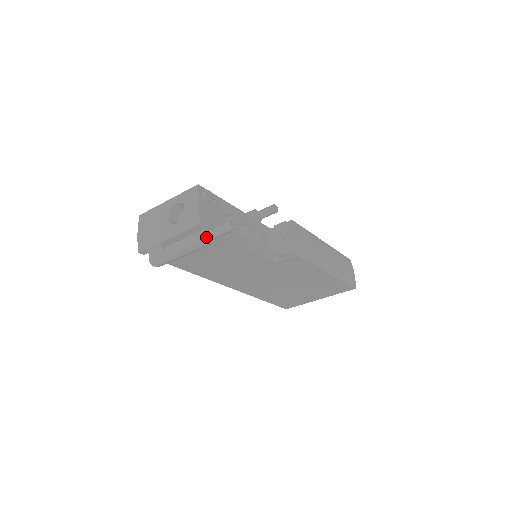
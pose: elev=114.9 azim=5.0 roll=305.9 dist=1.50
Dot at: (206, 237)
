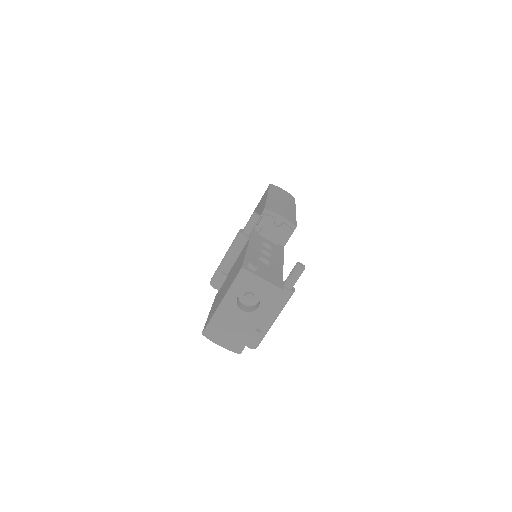
Dot at: (292, 291)
